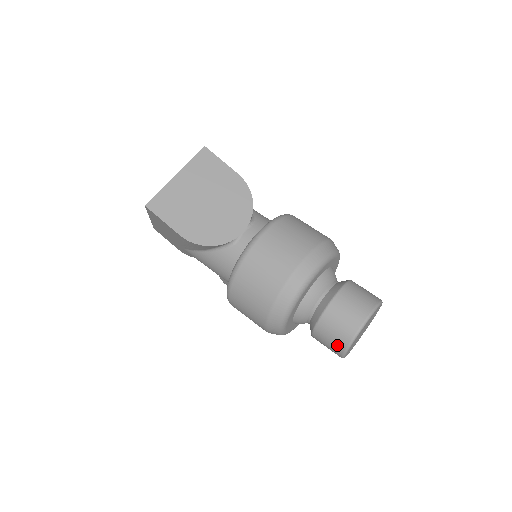
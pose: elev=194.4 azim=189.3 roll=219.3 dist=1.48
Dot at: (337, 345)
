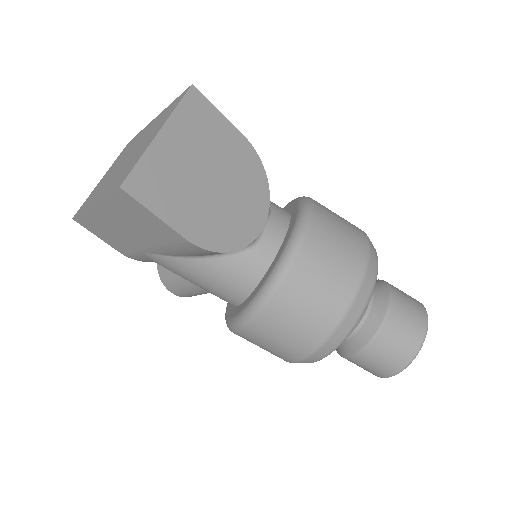
Dot at: (391, 366)
